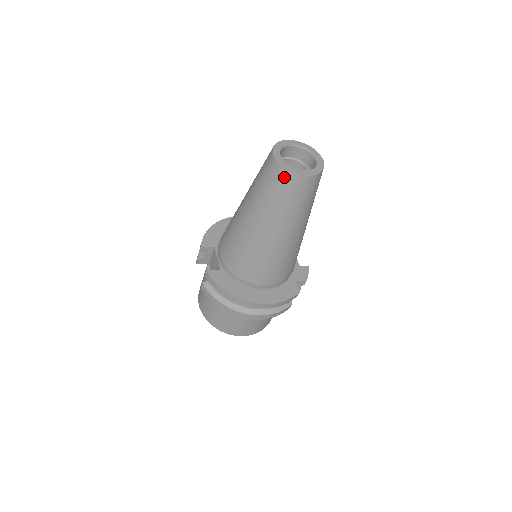
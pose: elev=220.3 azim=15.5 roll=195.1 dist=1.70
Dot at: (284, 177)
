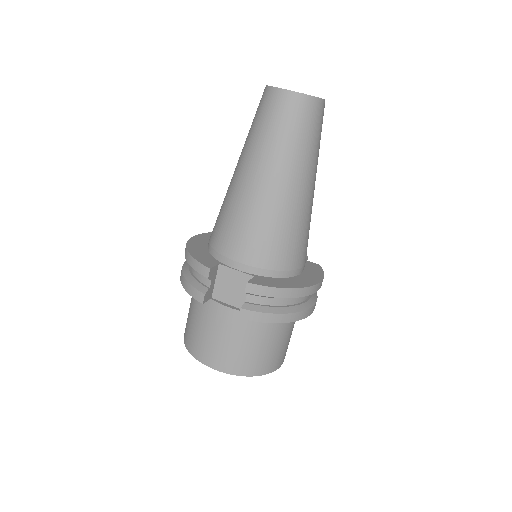
Dot at: (310, 106)
